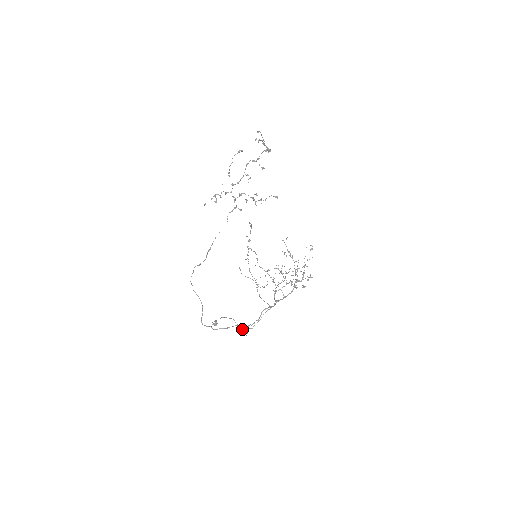
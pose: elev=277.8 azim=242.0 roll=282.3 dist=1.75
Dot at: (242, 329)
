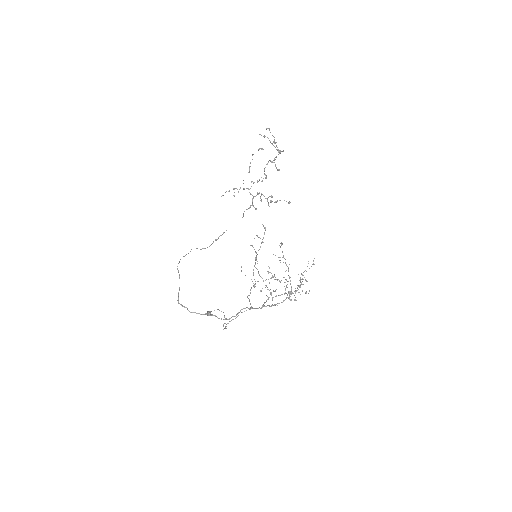
Dot at: occluded
